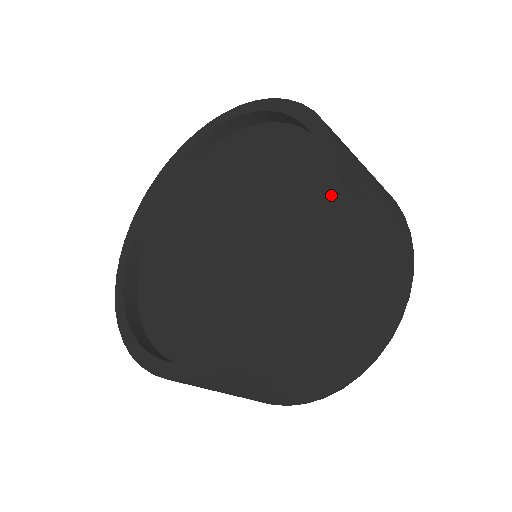
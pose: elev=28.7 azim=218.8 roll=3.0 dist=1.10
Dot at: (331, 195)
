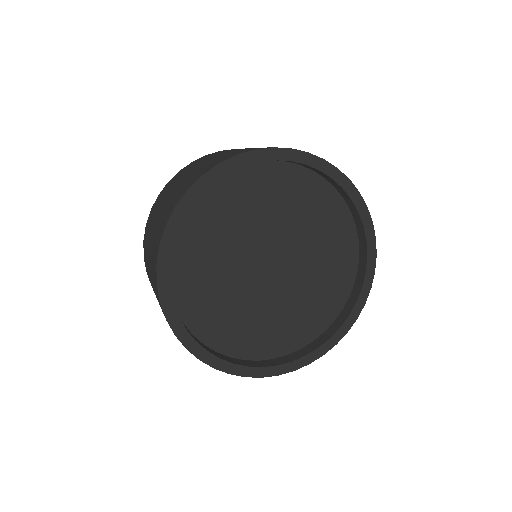
Dot at: (371, 263)
